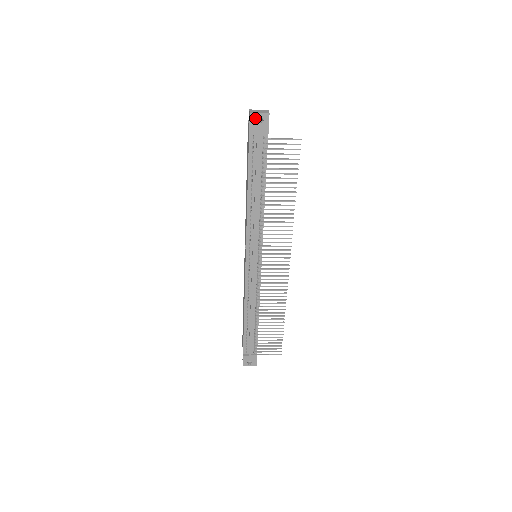
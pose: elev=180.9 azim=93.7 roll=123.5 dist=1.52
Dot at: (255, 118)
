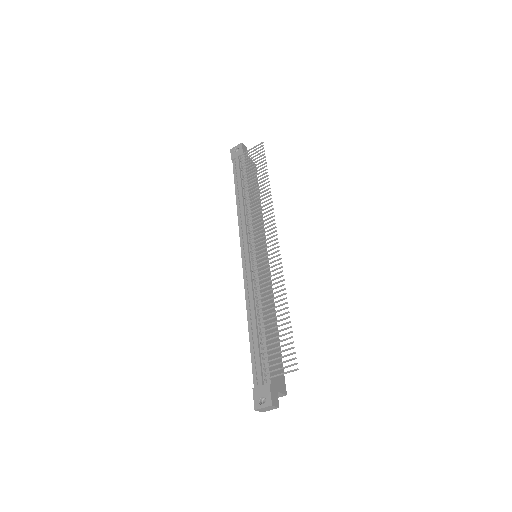
Dot at: (234, 150)
